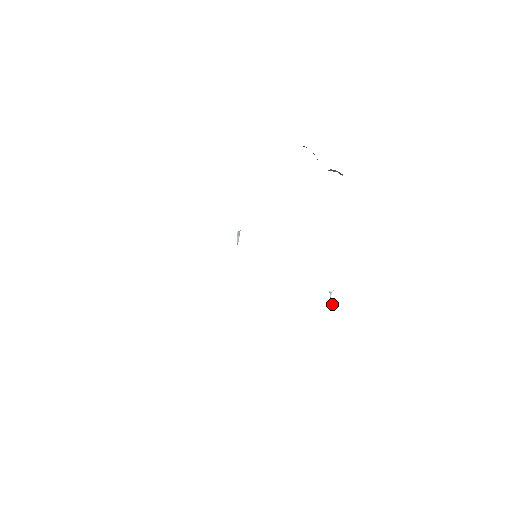
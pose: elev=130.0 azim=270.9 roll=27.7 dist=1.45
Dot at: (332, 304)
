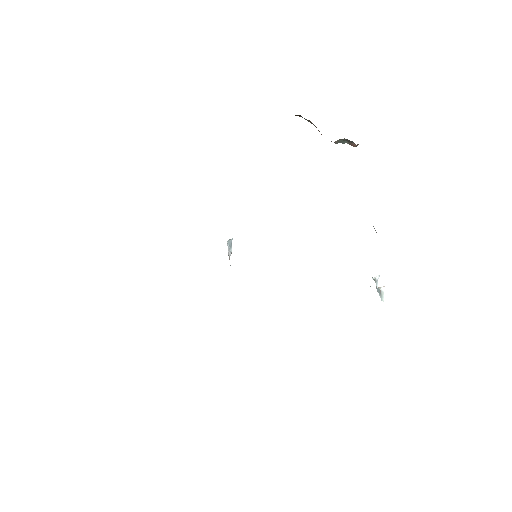
Dot at: (383, 292)
